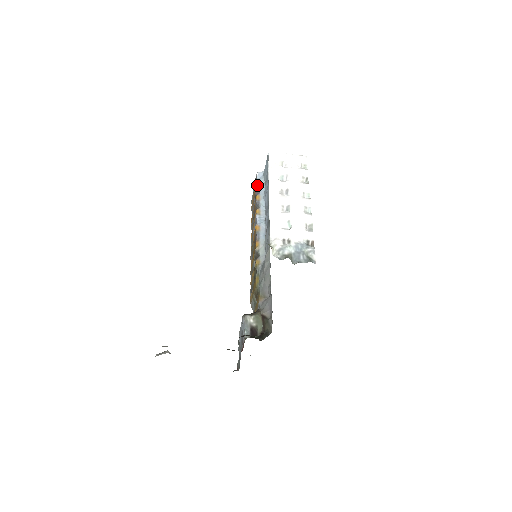
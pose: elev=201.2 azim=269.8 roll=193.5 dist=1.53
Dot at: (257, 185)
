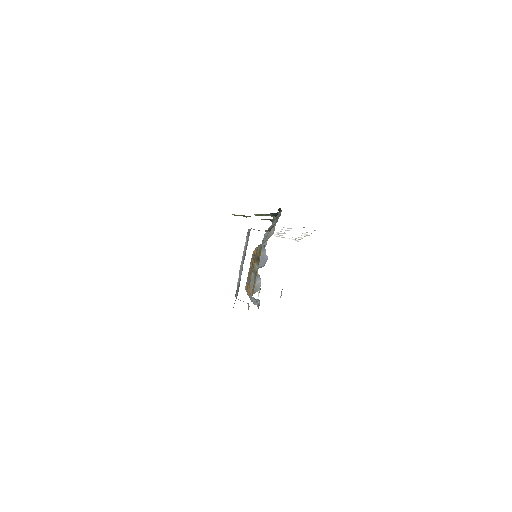
Dot at: occluded
